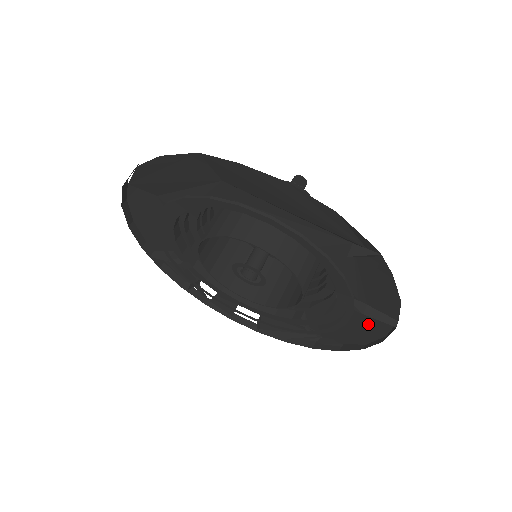
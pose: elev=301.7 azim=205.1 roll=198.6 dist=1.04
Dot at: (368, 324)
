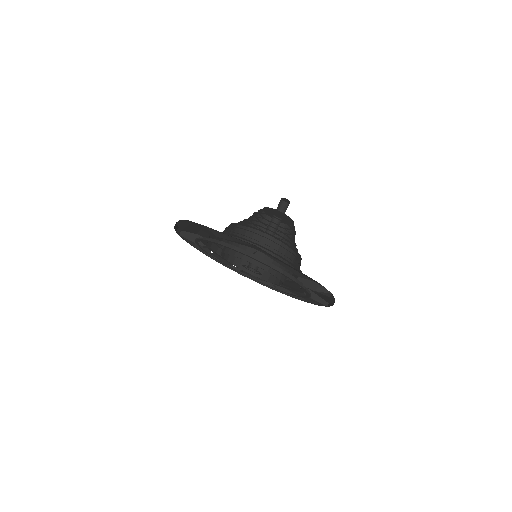
Dot at: occluded
